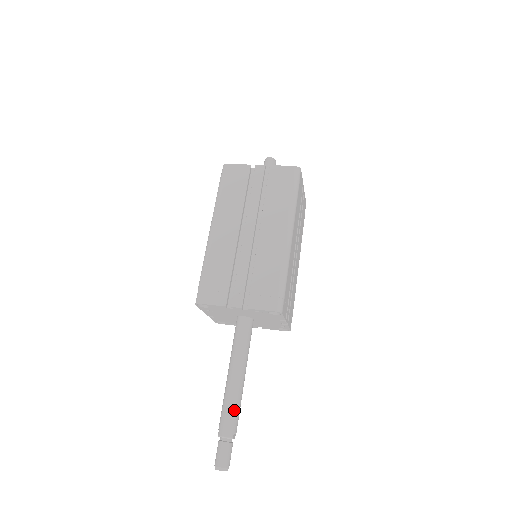
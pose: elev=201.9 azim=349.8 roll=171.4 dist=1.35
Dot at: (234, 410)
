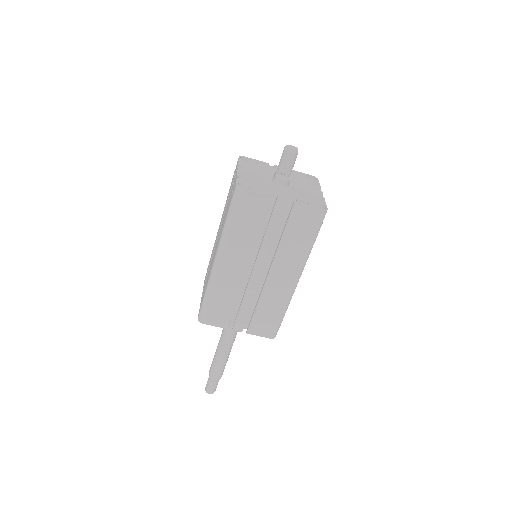
Dot at: (223, 367)
